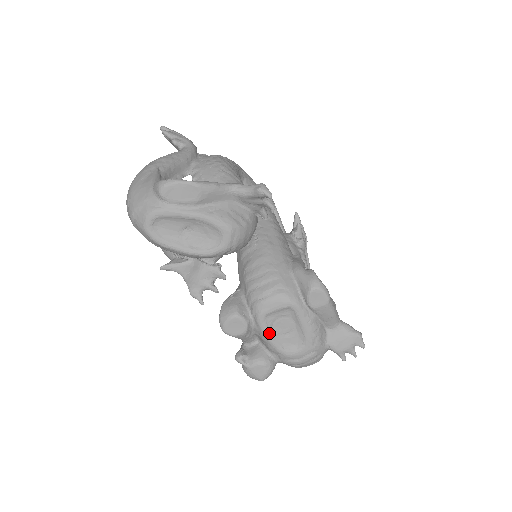
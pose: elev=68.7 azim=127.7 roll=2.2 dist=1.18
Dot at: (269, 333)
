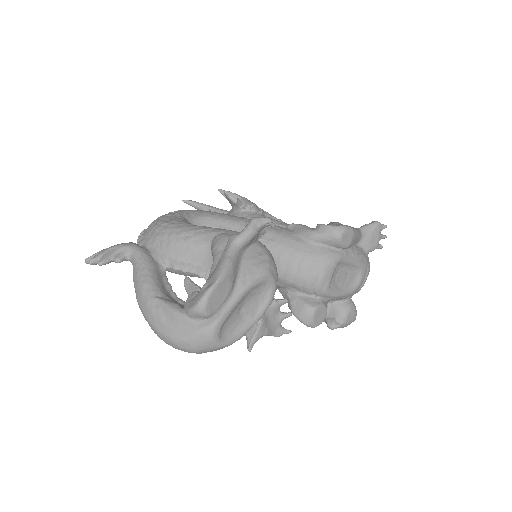
Dot at: (339, 292)
